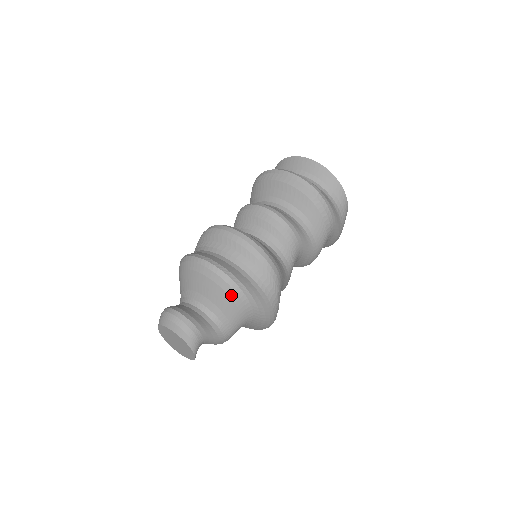
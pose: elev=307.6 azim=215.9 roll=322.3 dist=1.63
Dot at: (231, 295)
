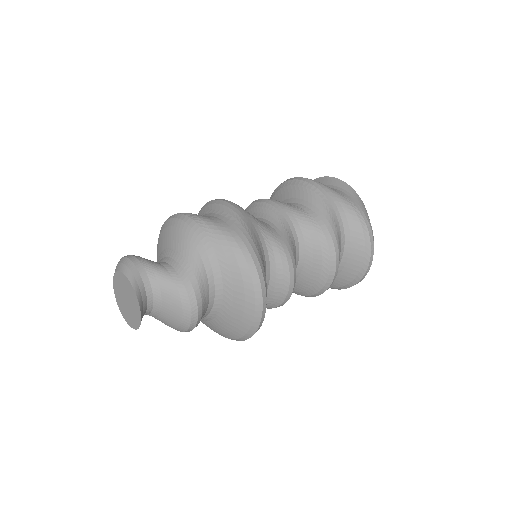
Dot at: (174, 224)
